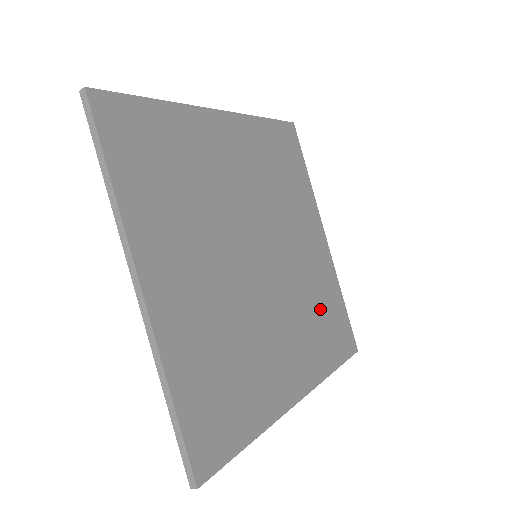
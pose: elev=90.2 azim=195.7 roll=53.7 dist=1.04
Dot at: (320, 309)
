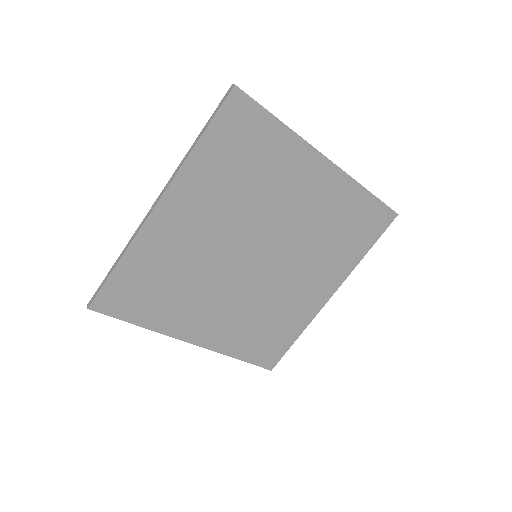
Dot at: (270, 324)
